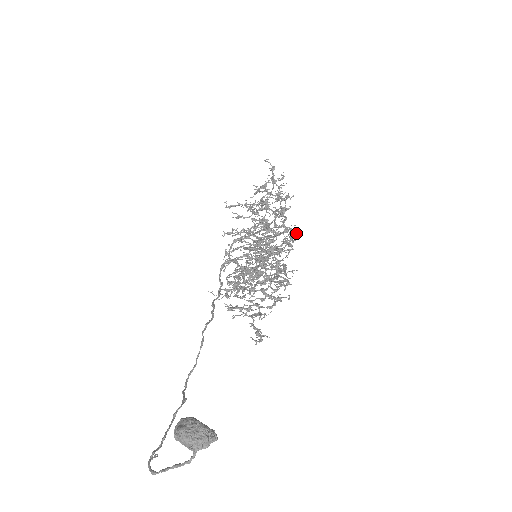
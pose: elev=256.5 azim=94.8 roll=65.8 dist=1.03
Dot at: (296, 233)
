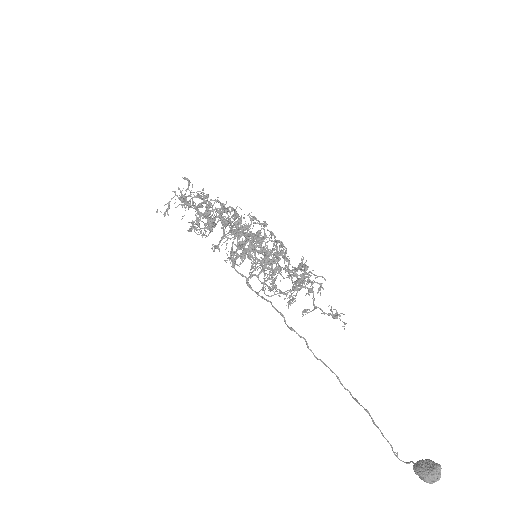
Dot at: (285, 254)
